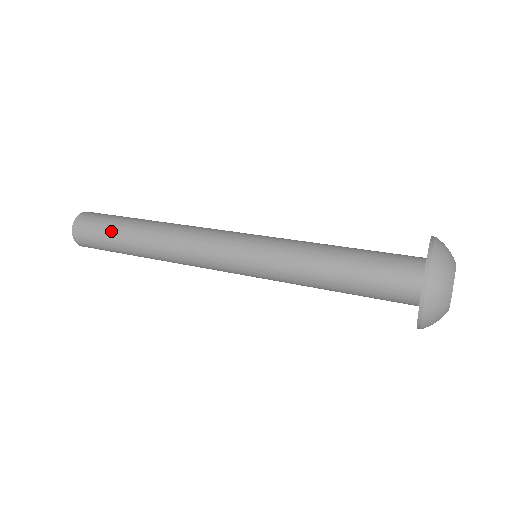
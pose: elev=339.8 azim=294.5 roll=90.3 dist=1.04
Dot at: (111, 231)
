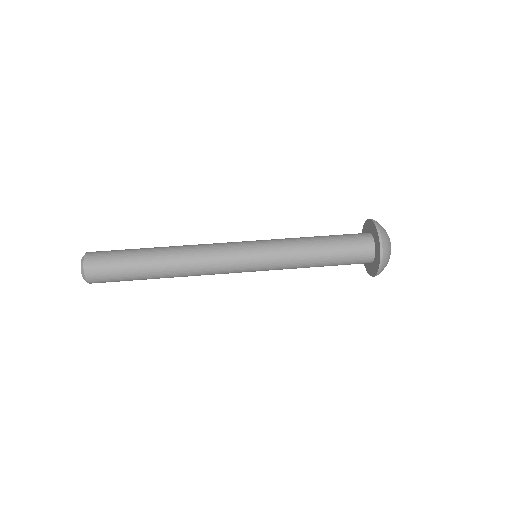
Dot at: (128, 257)
